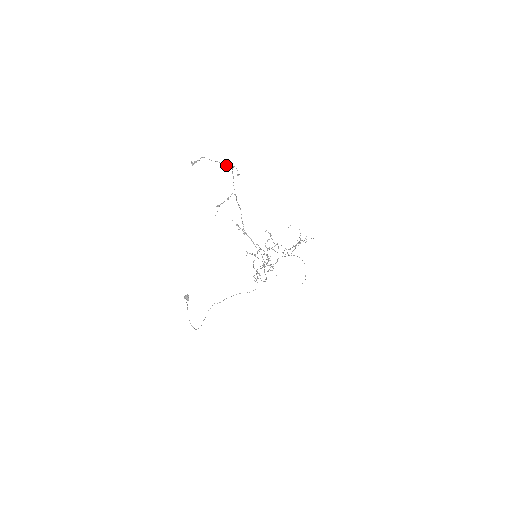
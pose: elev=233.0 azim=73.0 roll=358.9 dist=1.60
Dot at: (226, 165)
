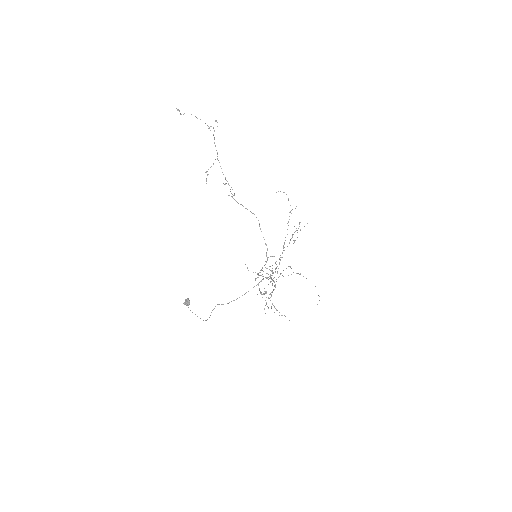
Dot at: (207, 125)
